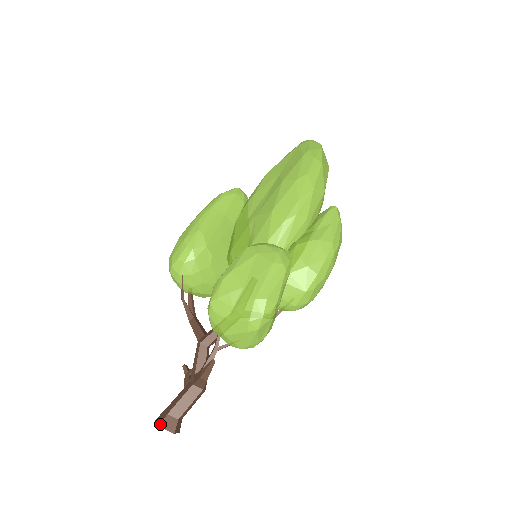
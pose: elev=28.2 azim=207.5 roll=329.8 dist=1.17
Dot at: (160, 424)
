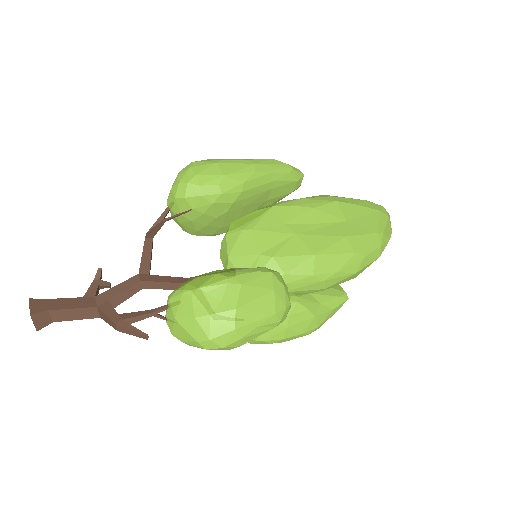
Dot at: (33, 314)
